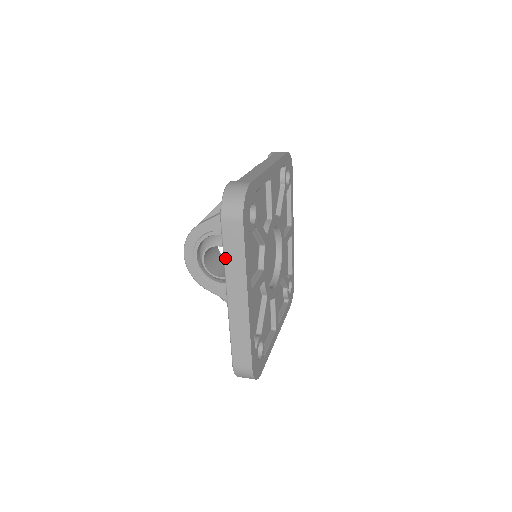
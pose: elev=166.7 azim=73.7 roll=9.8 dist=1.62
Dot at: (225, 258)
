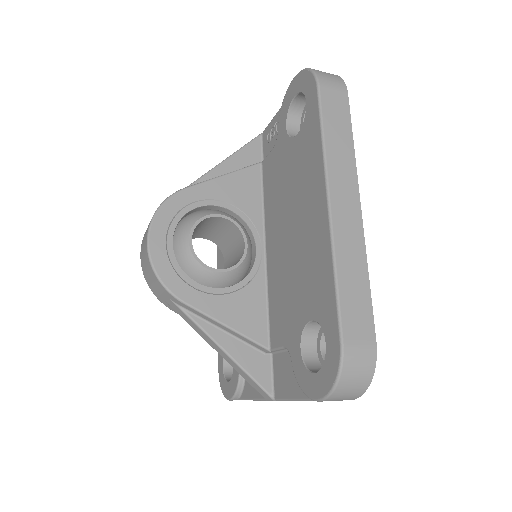
Dot at: (325, 136)
